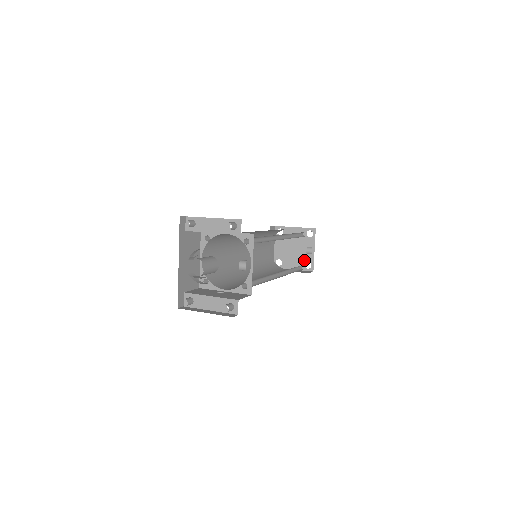
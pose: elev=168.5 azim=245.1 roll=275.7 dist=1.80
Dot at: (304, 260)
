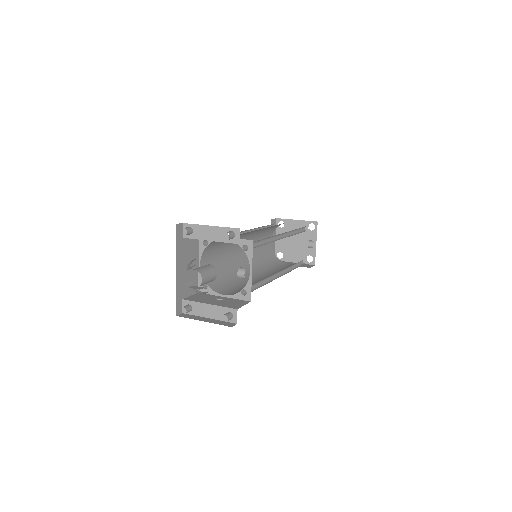
Dot at: (306, 253)
